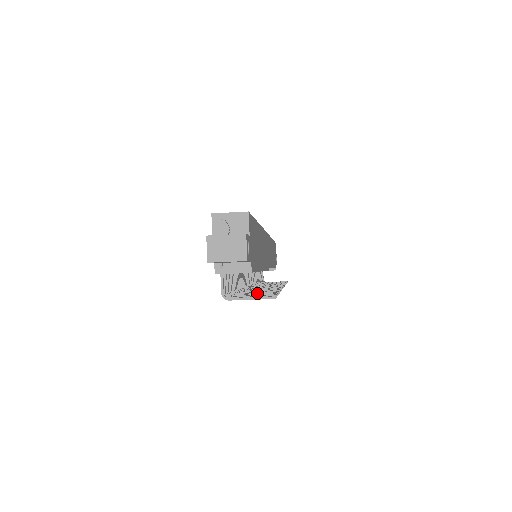
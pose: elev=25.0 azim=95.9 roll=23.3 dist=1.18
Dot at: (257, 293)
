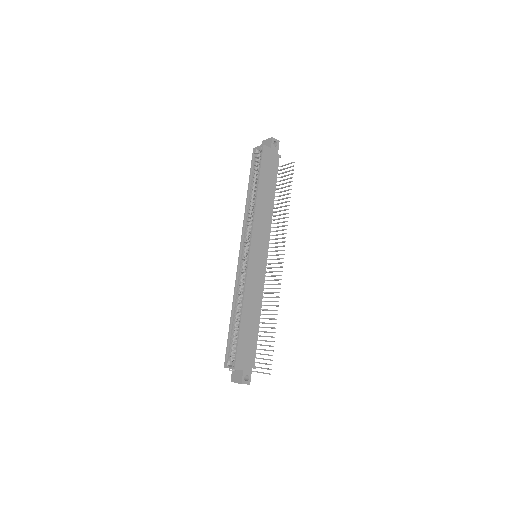
Dot at: occluded
